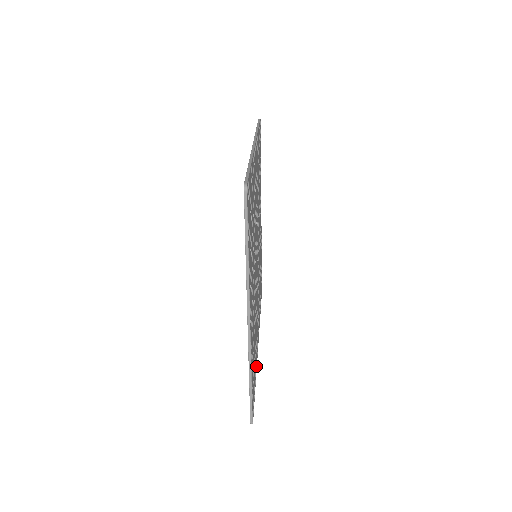
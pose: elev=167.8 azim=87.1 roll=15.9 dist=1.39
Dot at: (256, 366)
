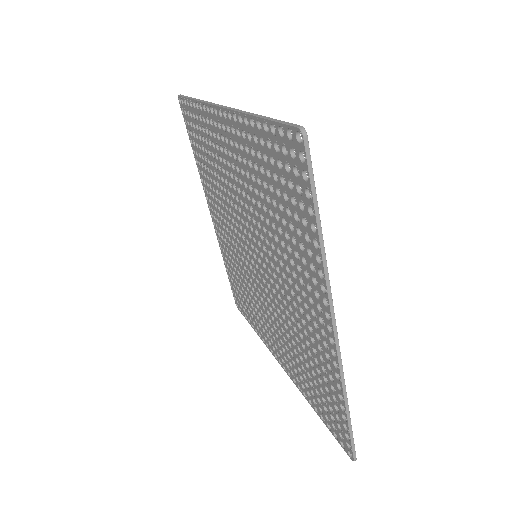
Dot at: occluded
